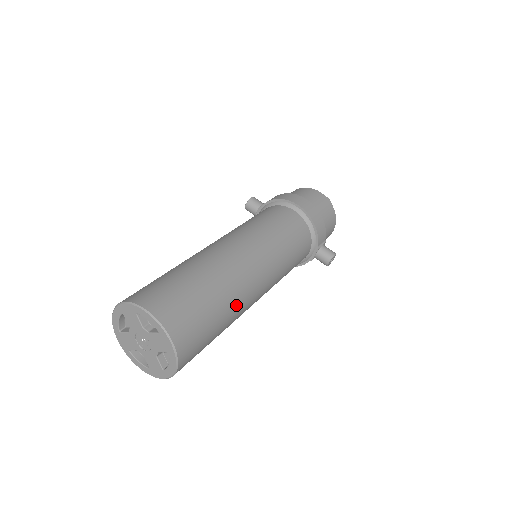
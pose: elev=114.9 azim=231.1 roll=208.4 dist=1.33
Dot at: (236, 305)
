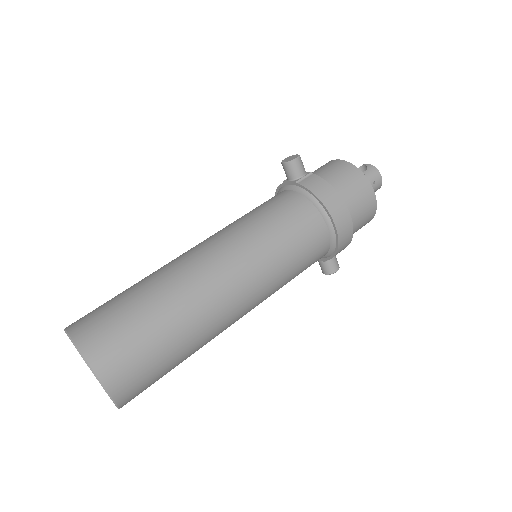
Dot at: occluded
